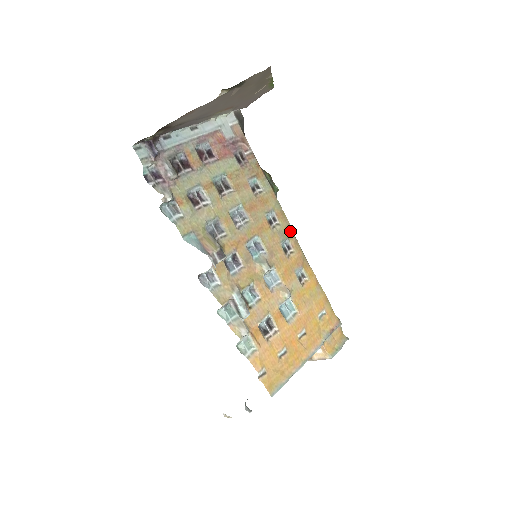
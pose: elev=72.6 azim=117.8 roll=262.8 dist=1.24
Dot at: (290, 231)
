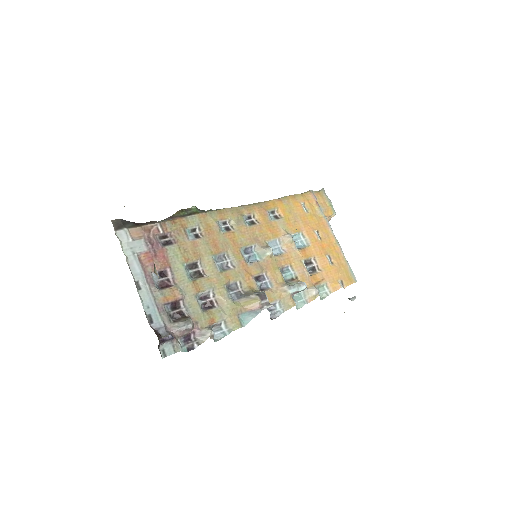
Dot at: (236, 210)
